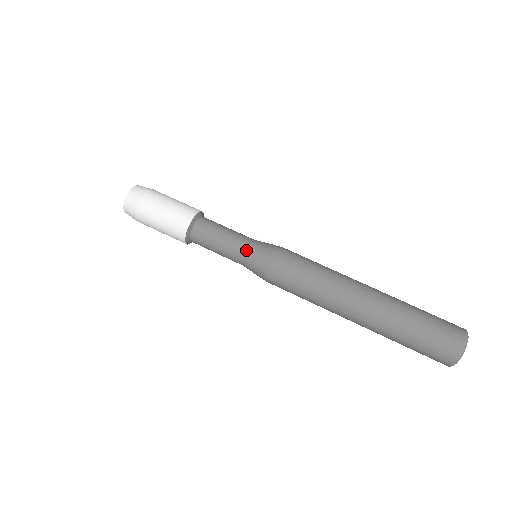
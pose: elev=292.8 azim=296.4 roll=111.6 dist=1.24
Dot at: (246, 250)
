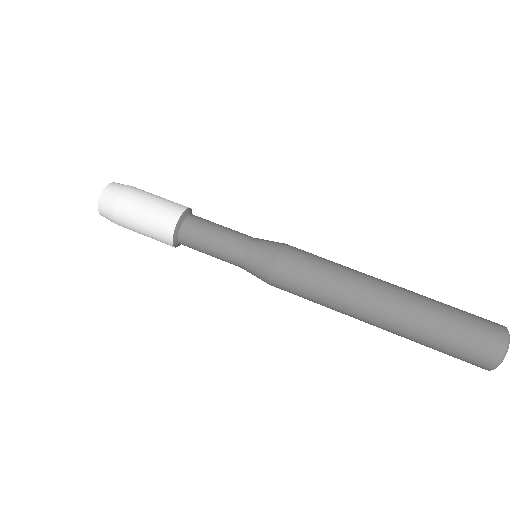
Dot at: (251, 238)
